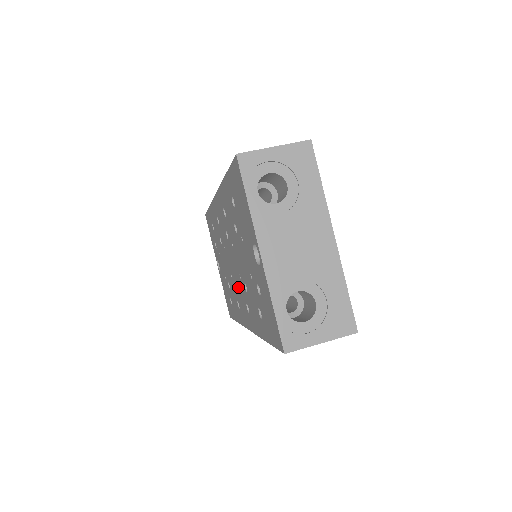
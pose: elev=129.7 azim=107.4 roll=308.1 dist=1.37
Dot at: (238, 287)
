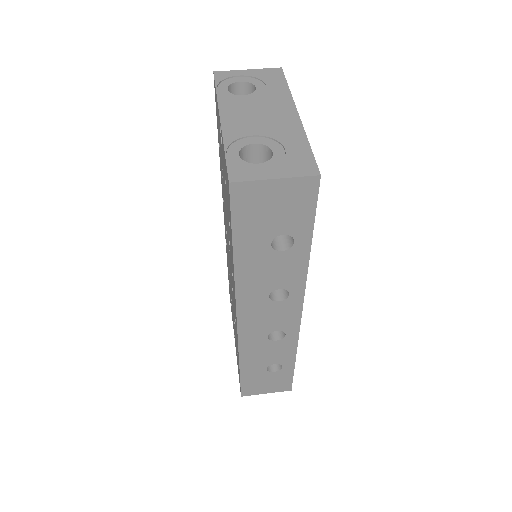
Dot at: occluded
